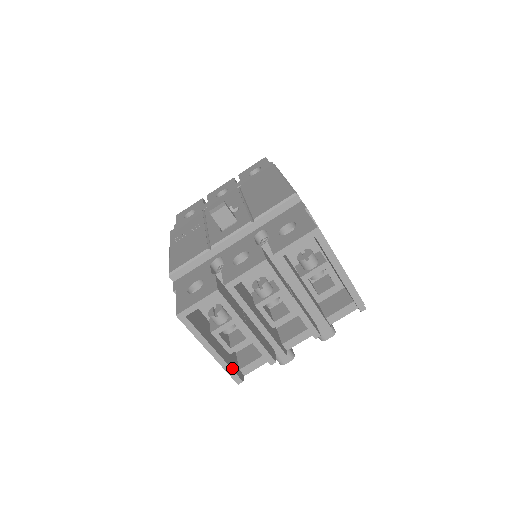
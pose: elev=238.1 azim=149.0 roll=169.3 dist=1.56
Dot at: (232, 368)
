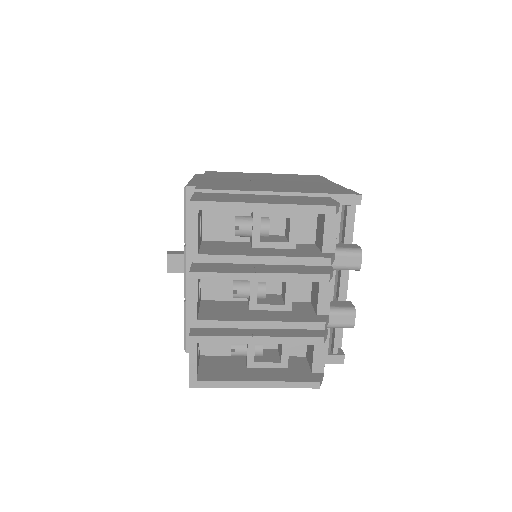
Dot at: (295, 380)
